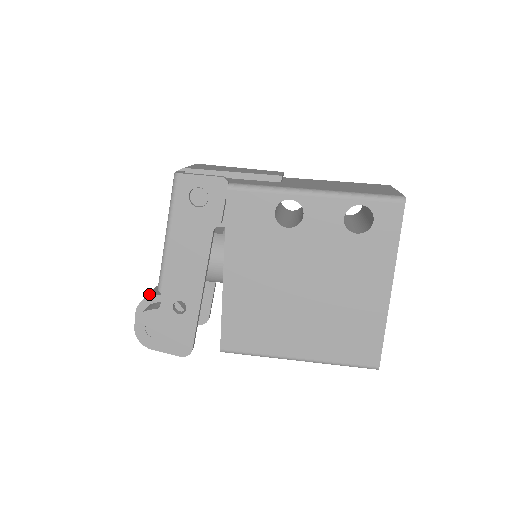
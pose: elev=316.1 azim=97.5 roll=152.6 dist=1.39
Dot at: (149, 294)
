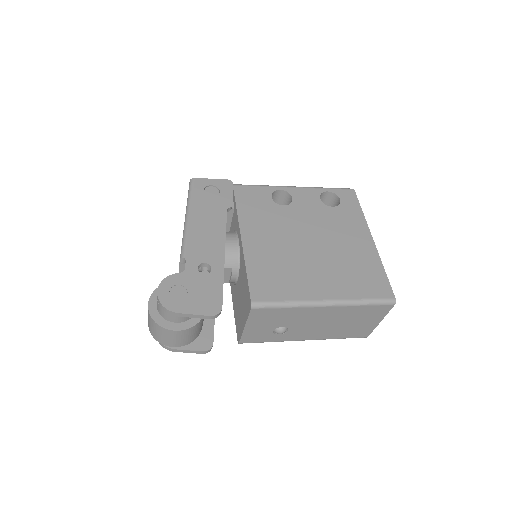
Dot at: occluded
